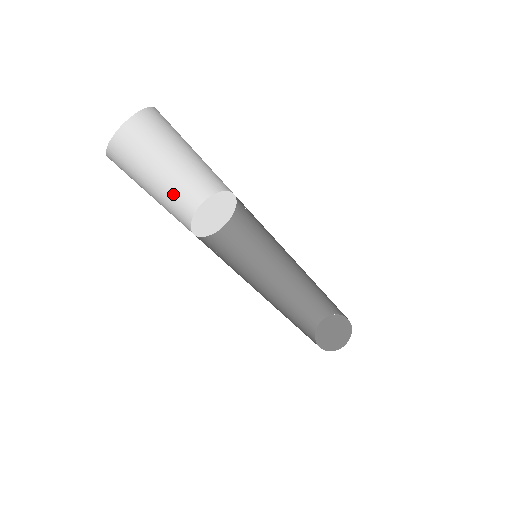
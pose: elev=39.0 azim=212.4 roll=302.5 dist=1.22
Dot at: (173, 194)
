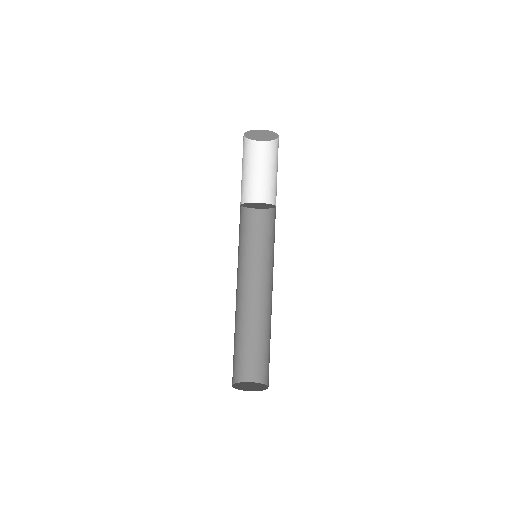
Dot at: (243, 186)
